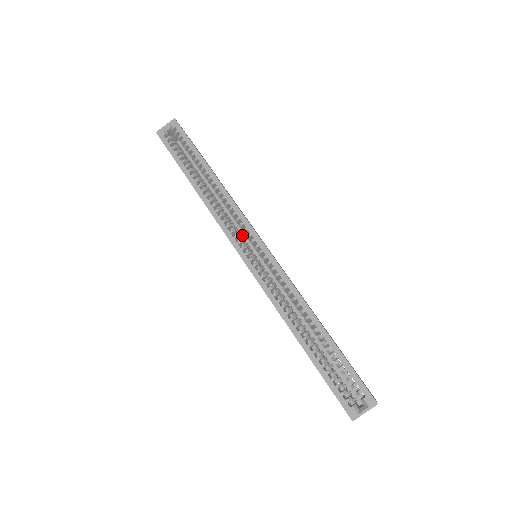
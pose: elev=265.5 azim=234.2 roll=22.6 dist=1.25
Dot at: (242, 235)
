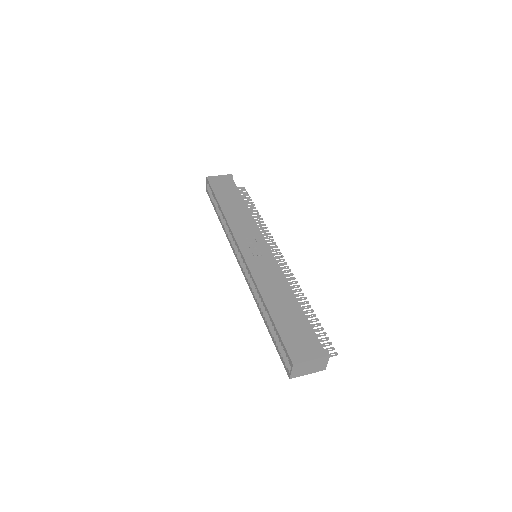
Dot at: occluded
